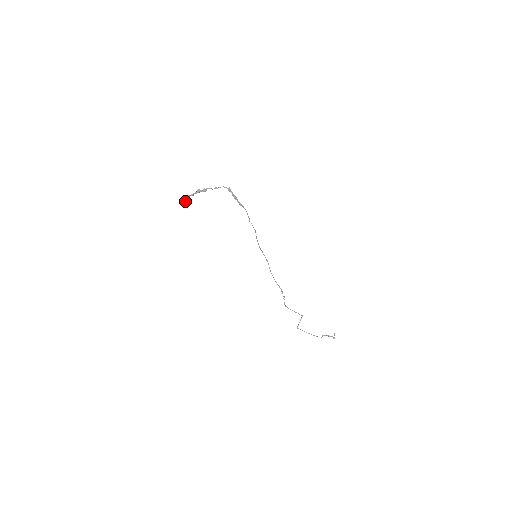
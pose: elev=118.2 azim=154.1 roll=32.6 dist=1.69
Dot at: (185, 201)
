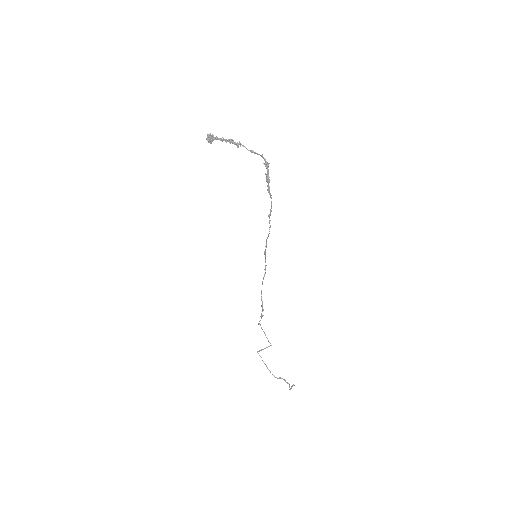
Dot at: (209, 141)
